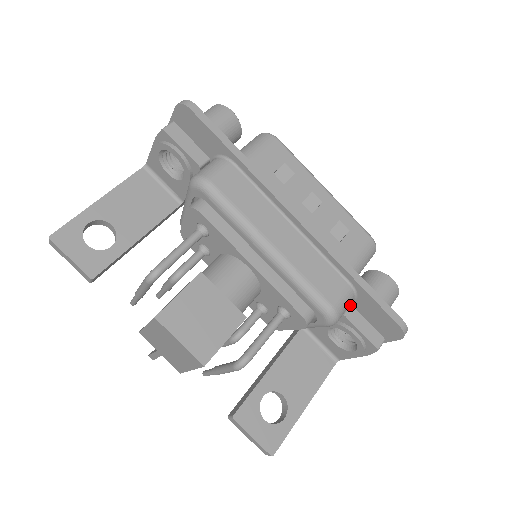
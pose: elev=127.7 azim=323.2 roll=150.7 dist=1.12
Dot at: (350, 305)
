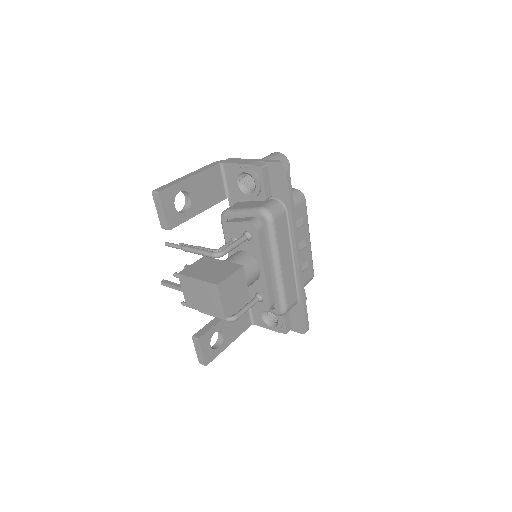
Dot at: occluded
